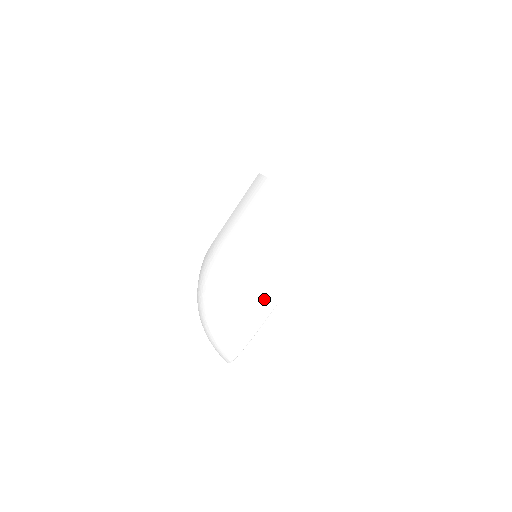
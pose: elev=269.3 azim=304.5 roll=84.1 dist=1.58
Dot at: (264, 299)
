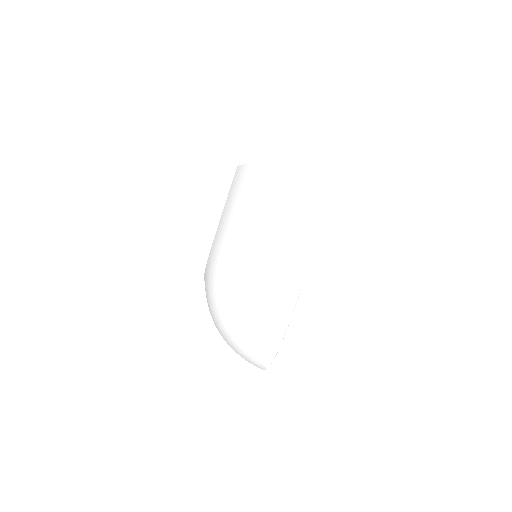
Dot at: (288, 281)
